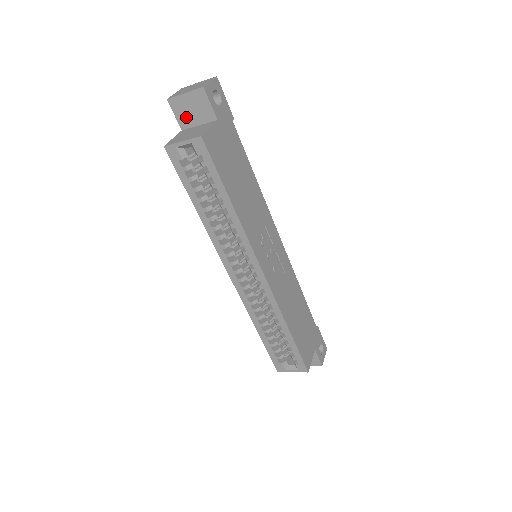
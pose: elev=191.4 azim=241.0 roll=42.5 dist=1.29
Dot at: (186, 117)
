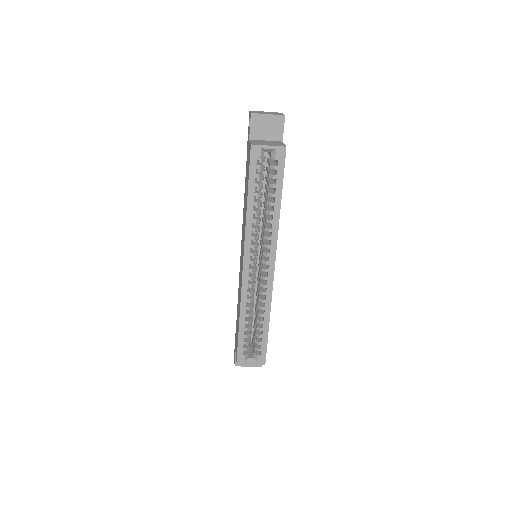
Dot at: (259, 131)
